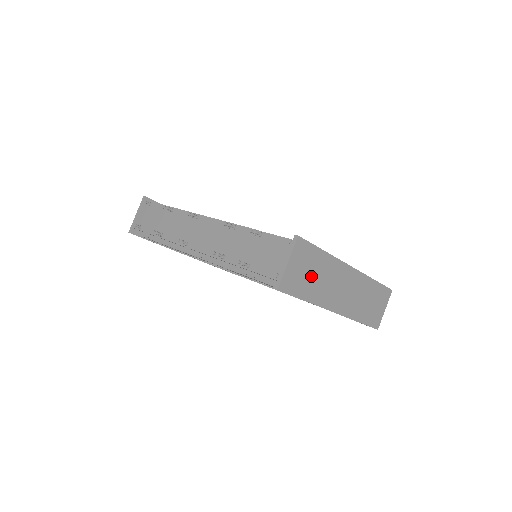
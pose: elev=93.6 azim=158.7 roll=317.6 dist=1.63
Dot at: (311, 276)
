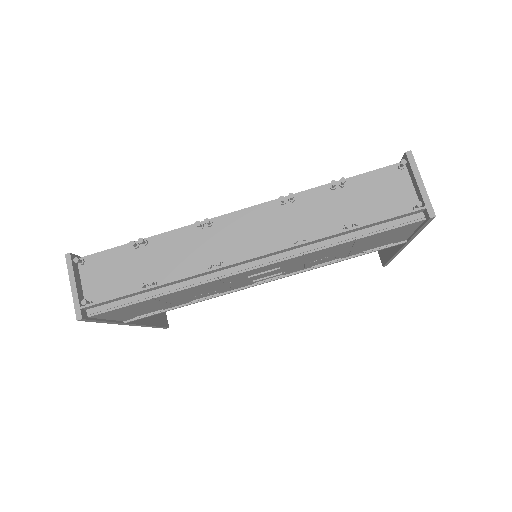
Dot at: occluded
